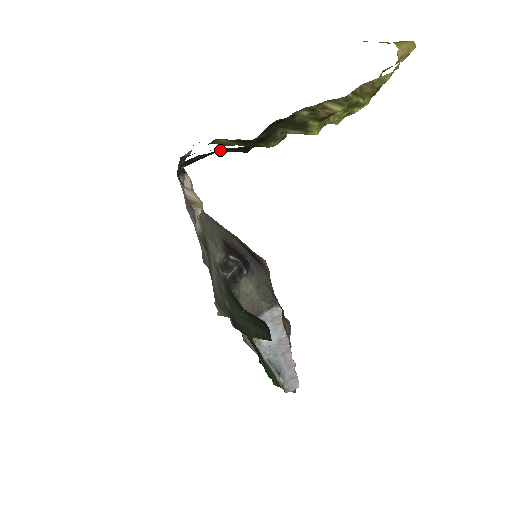
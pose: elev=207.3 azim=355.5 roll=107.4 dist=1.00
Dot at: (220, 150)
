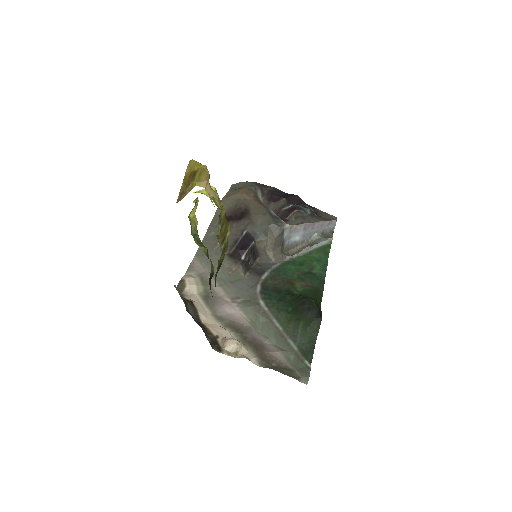
Dot at: occluded
